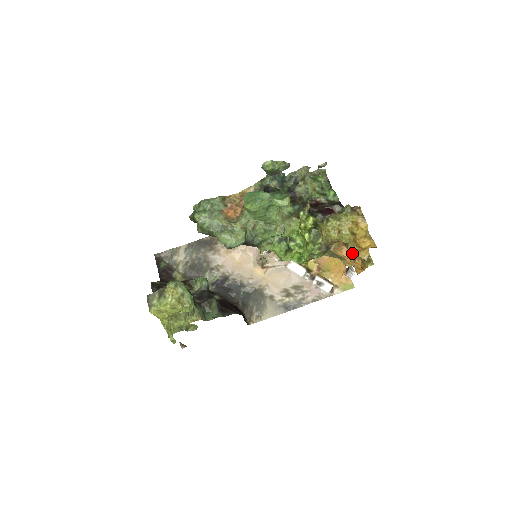
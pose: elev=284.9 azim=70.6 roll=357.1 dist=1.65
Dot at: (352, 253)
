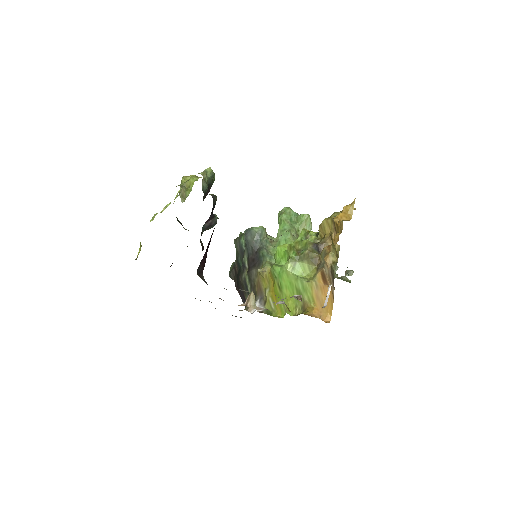
Dot at: occluded
